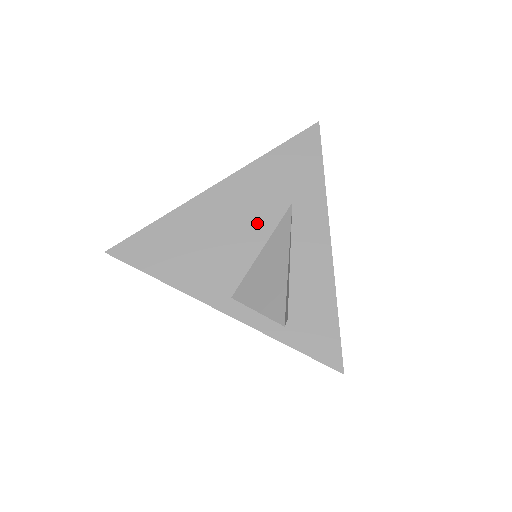
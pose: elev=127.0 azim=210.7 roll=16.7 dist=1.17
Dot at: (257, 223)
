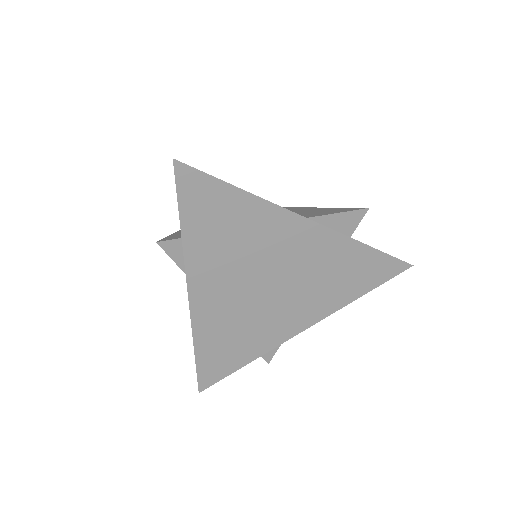
Dot at: occluded
